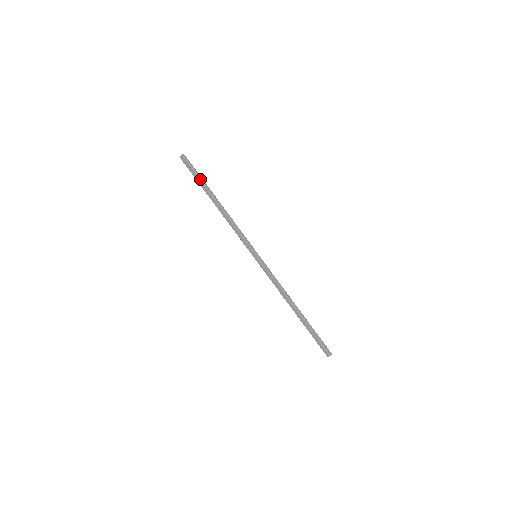
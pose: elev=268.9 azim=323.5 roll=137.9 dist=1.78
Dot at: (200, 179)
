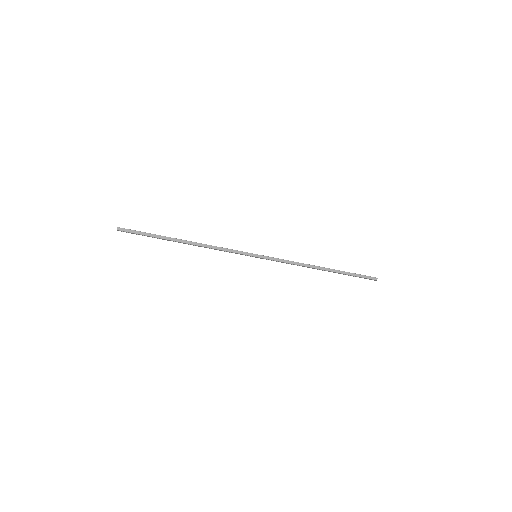
Dot at: (152, 237)
